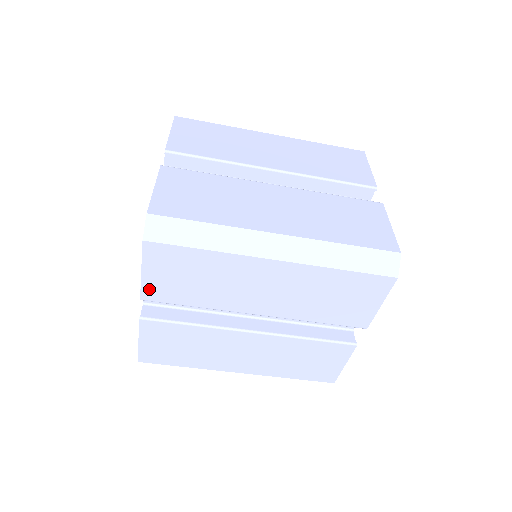
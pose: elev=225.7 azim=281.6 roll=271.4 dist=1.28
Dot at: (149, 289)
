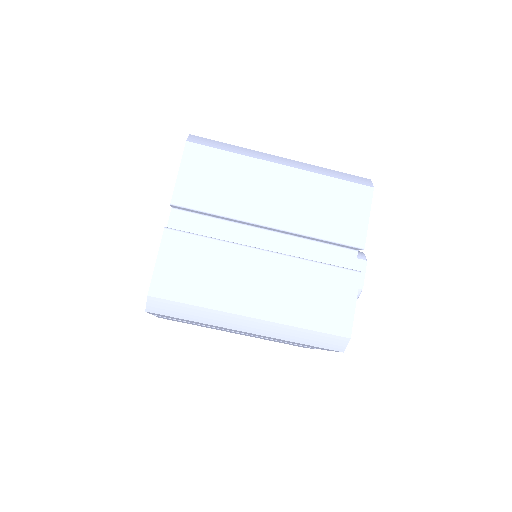
Dot at: (157, 315)
